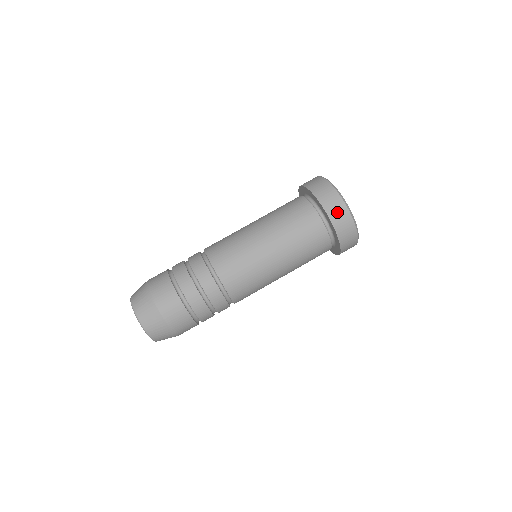
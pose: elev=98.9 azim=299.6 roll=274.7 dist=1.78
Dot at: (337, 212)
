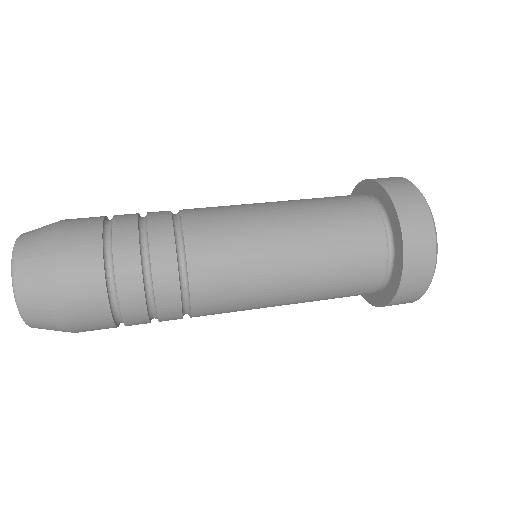
Dot at: (418, 243)
